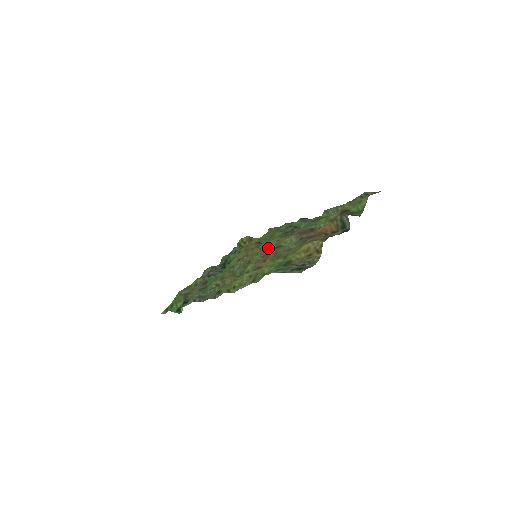
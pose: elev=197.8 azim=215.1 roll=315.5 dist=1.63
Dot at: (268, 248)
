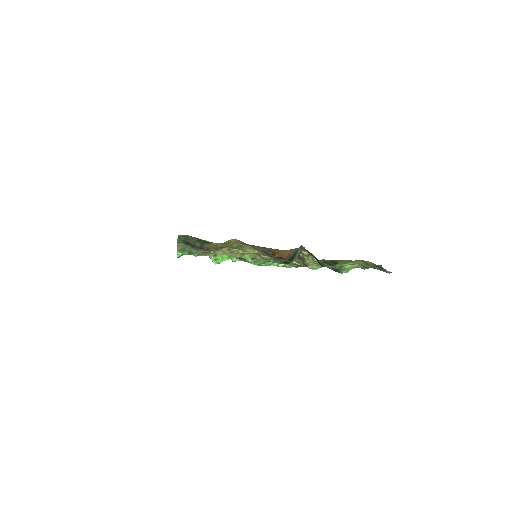
Dot at: occluded
